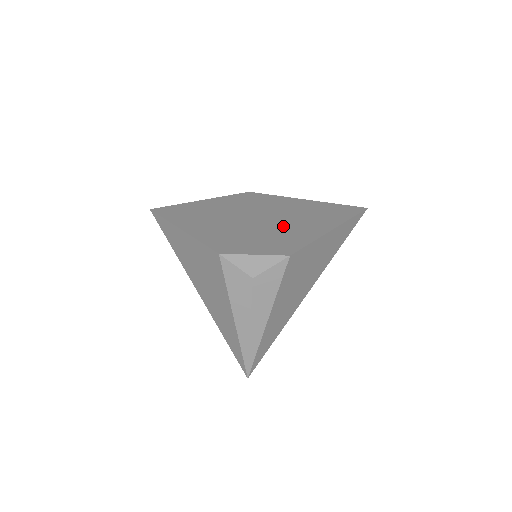
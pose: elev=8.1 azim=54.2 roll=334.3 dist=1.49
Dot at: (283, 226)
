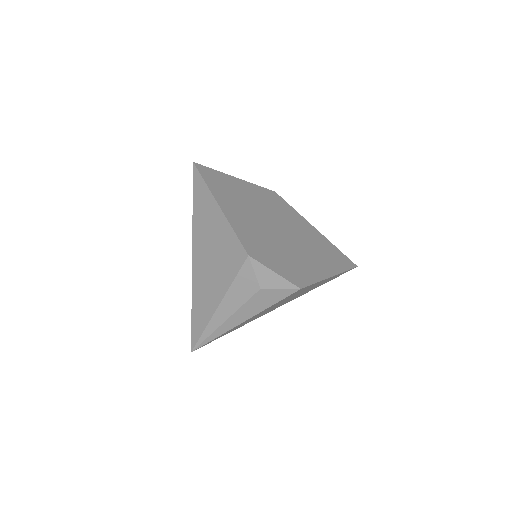
Dot at: (298, 251)
